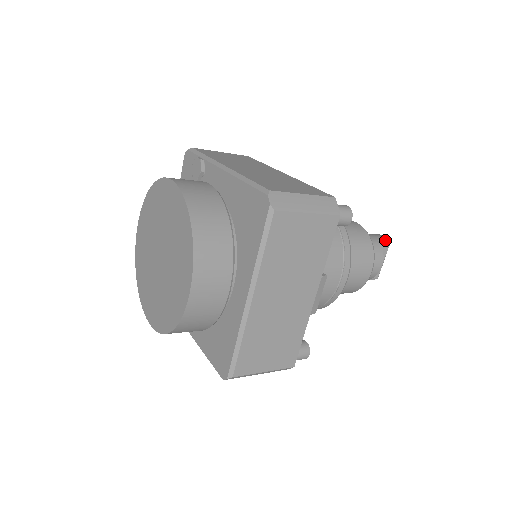
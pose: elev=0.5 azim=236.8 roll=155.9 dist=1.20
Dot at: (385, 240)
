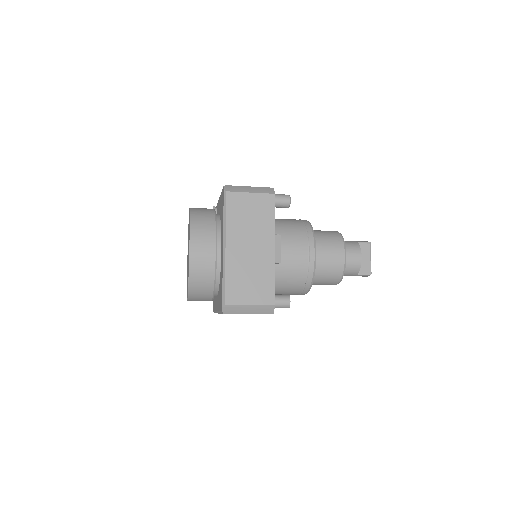
Dot at: (364, 242)
